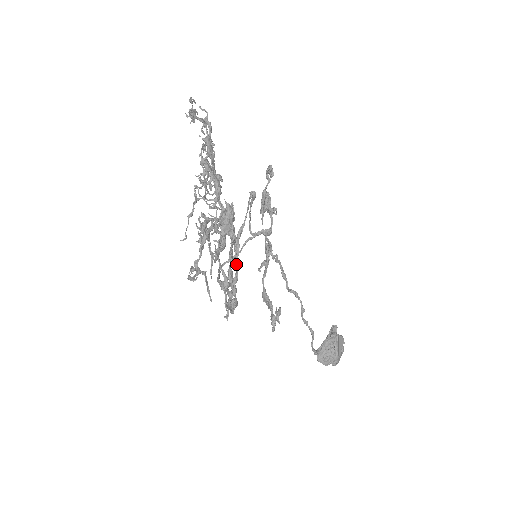
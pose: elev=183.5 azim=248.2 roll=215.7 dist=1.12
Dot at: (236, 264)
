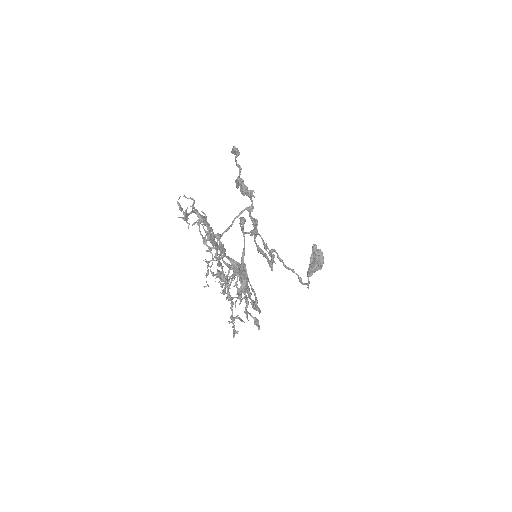
Dot at: occluded
